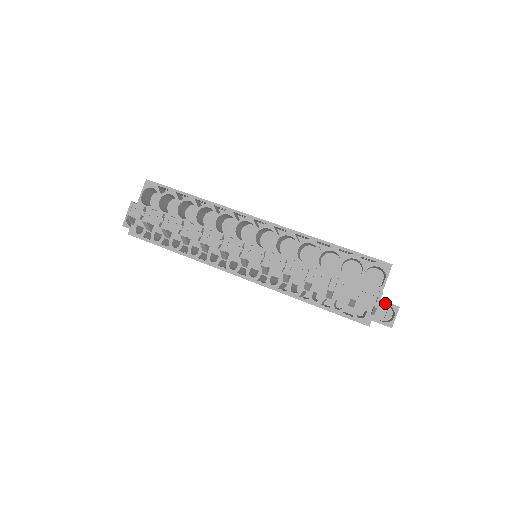
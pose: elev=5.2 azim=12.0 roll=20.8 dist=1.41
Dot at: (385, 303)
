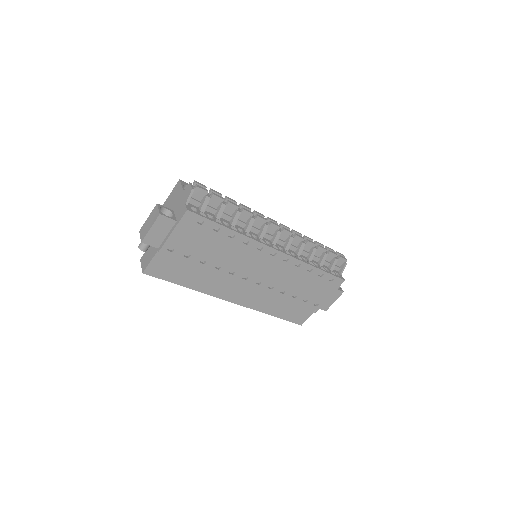
Dot at: occluded
